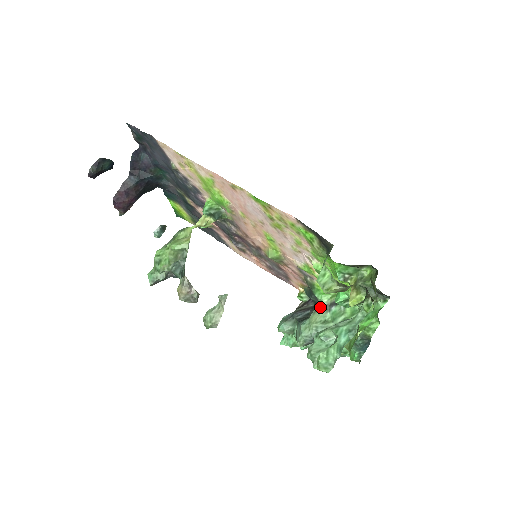
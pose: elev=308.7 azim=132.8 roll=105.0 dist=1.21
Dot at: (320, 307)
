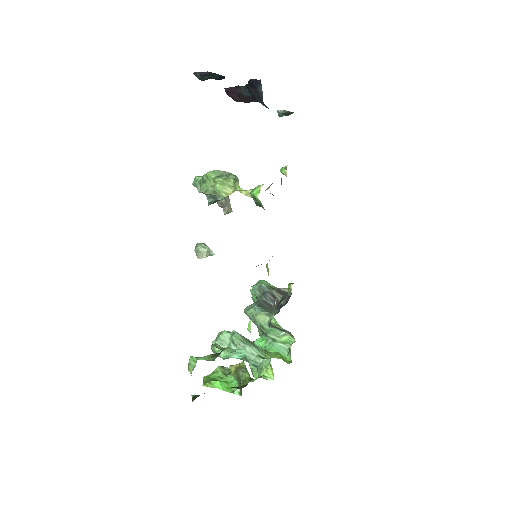
Dot at: occluded
